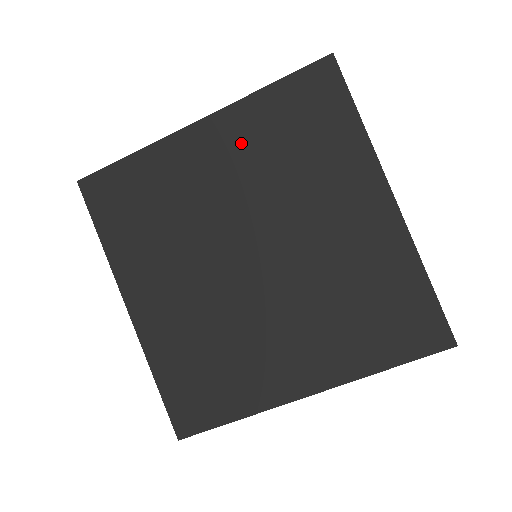
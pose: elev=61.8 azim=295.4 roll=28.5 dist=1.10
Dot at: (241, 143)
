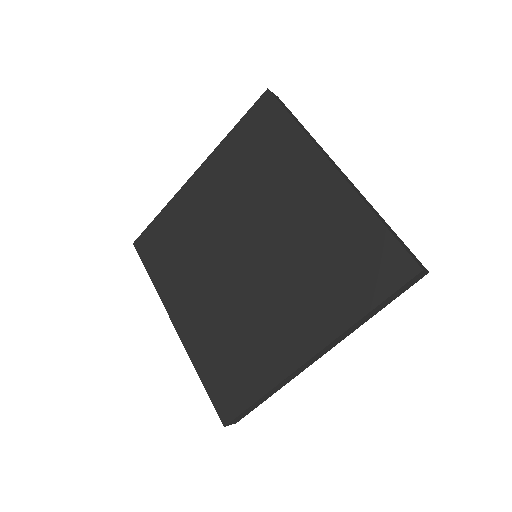
Dot at: (223, 175)
